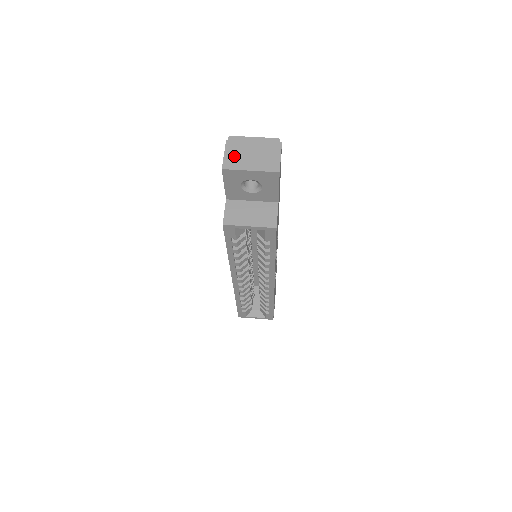
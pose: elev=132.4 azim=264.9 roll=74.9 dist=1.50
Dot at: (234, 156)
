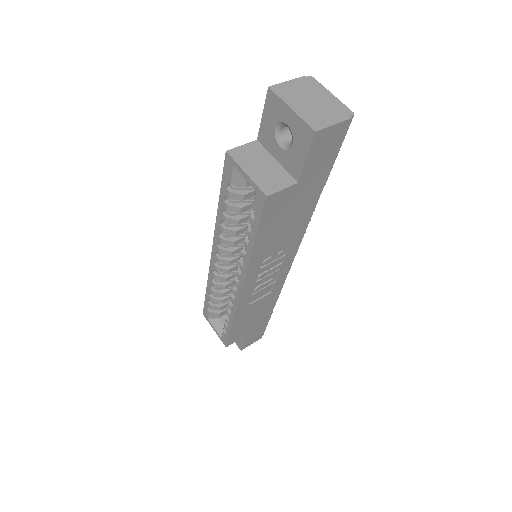
Dot at: (293, 89)
